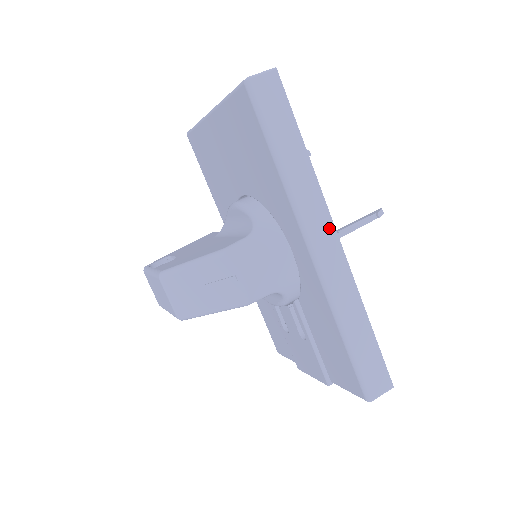
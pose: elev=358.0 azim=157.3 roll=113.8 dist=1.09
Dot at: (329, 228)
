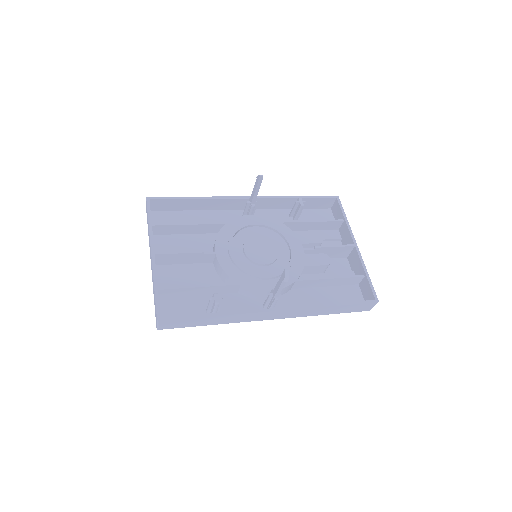
Dot at: (266, 314)
